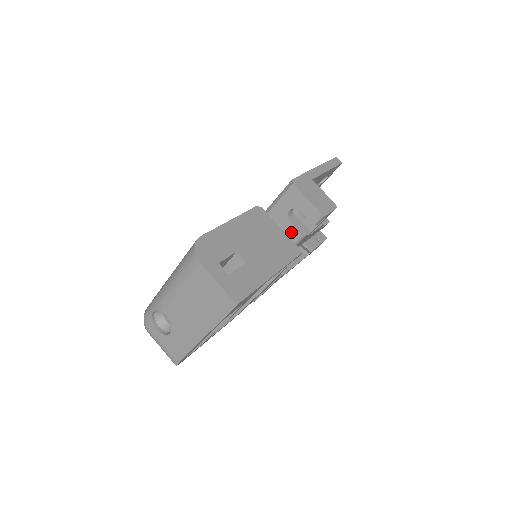
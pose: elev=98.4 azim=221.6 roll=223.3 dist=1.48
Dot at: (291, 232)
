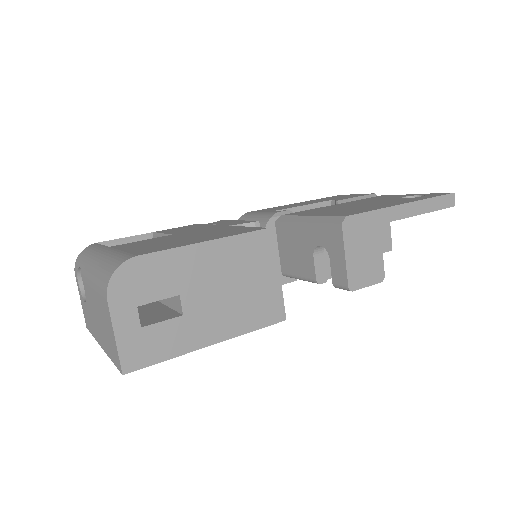
Dot at: (308, 266)
